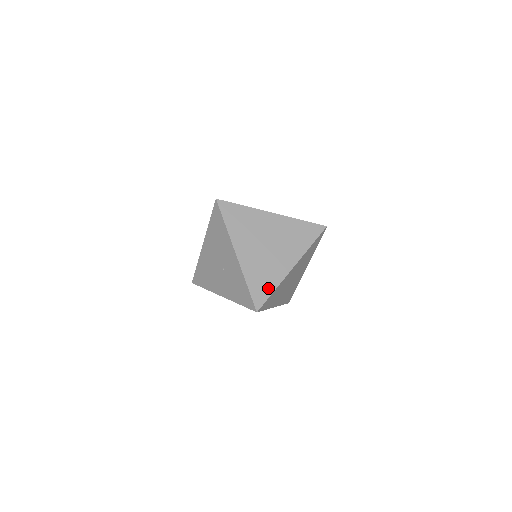
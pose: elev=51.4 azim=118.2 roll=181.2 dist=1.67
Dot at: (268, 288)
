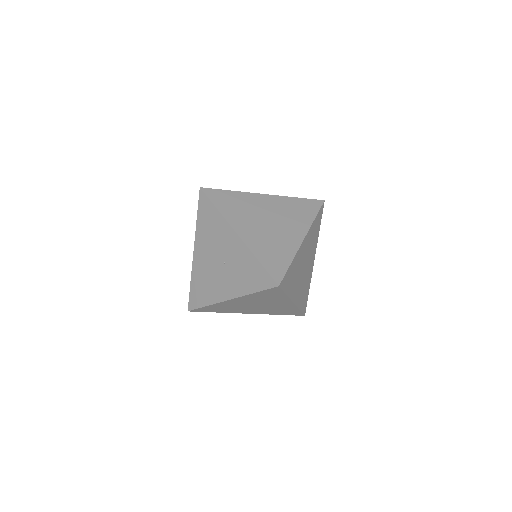
Dot at: (283, 261)
